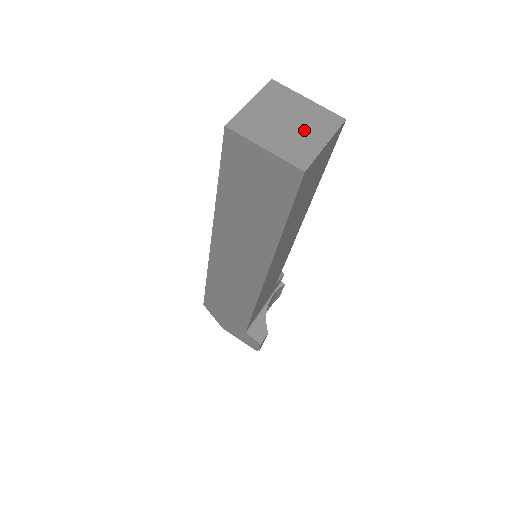
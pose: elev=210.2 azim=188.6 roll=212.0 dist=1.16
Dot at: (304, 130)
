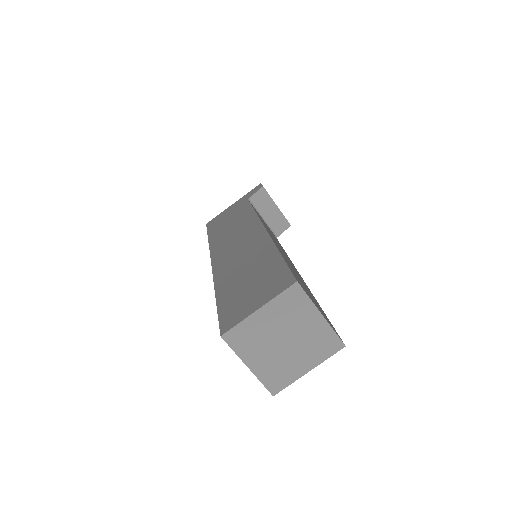
Dot at: (296, 353)
